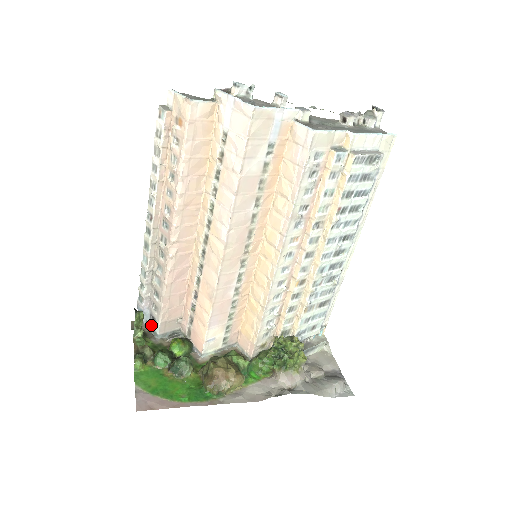
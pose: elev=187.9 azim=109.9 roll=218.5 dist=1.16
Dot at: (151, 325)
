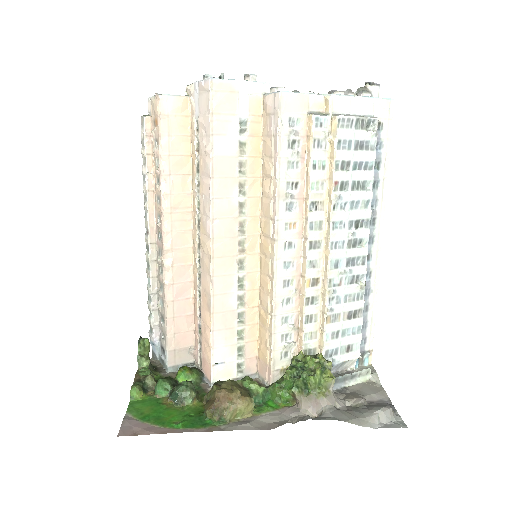
Dot at: (162, 358)
